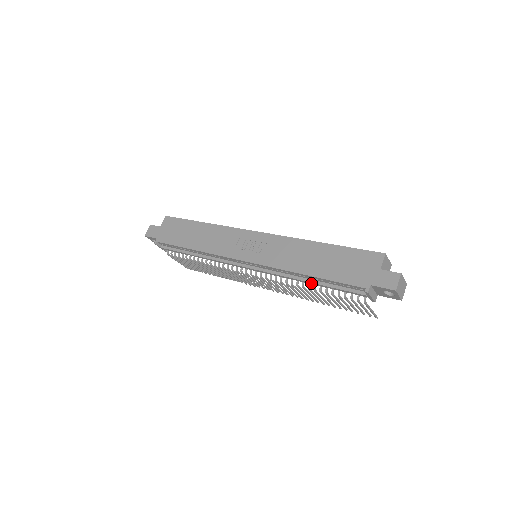
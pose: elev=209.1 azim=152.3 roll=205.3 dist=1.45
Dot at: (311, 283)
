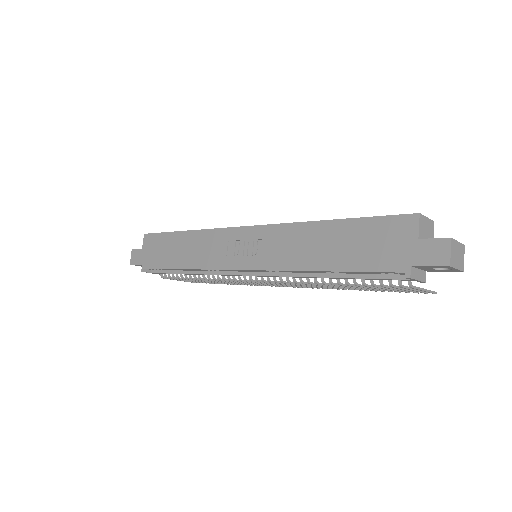
Dot at: (331, 278)
